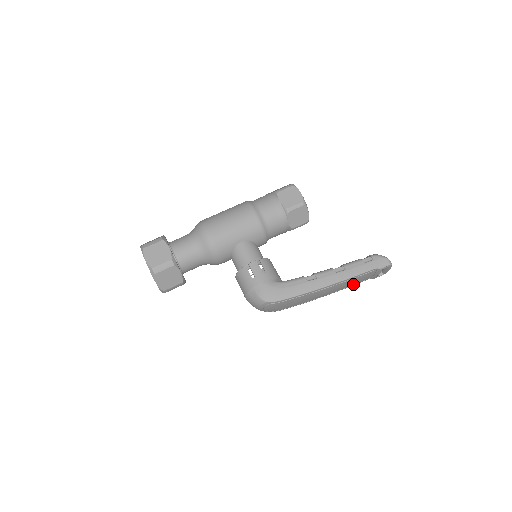
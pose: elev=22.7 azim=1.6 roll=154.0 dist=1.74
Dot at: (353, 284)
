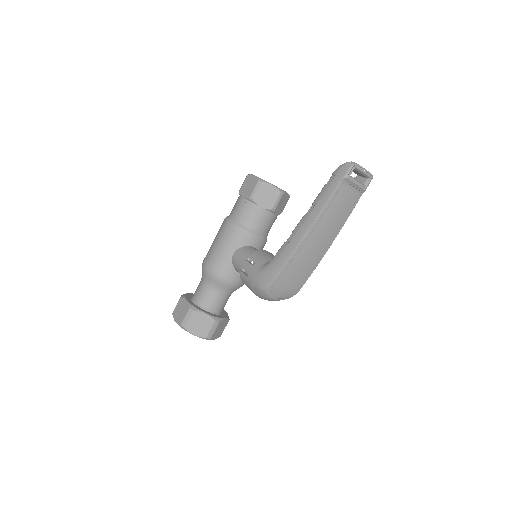
Dot at: (346, 212)
